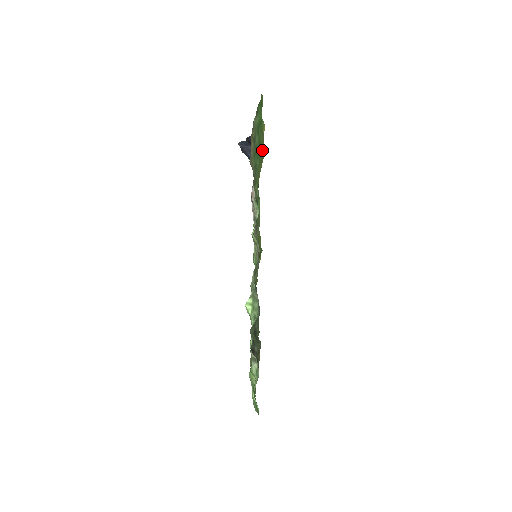
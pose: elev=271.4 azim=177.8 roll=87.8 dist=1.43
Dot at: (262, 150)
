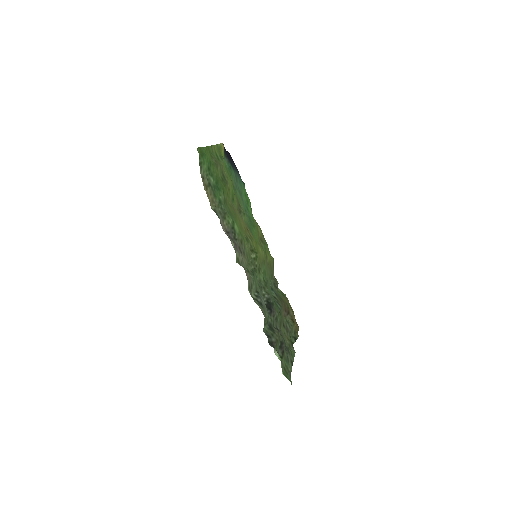
Dot at: (224, 176)
